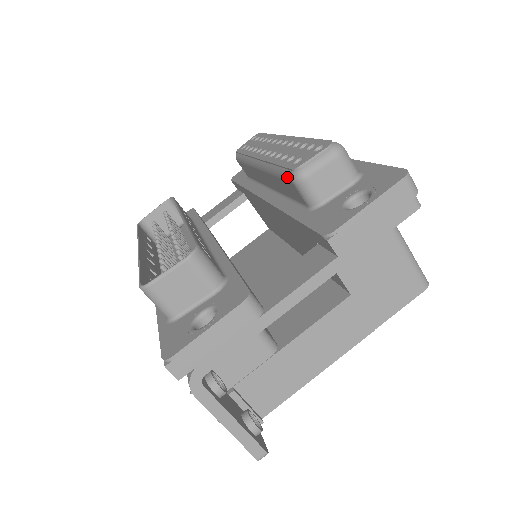
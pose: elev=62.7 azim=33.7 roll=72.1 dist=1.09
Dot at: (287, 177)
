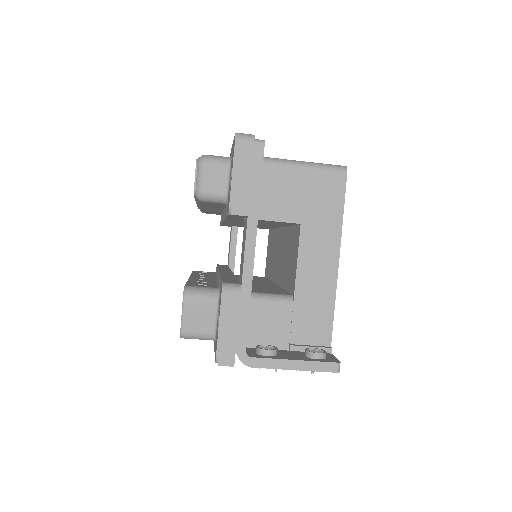
Dot at: (199, 201)
